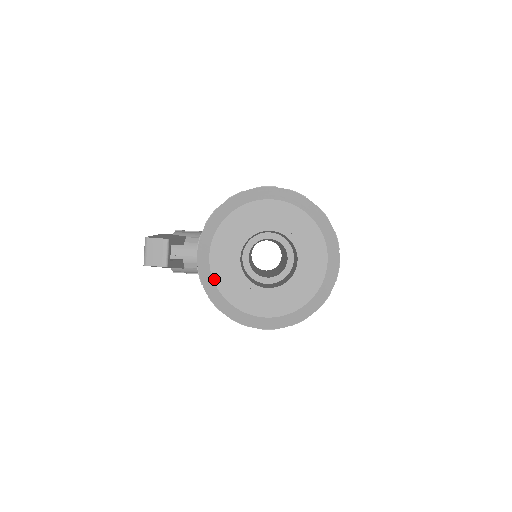
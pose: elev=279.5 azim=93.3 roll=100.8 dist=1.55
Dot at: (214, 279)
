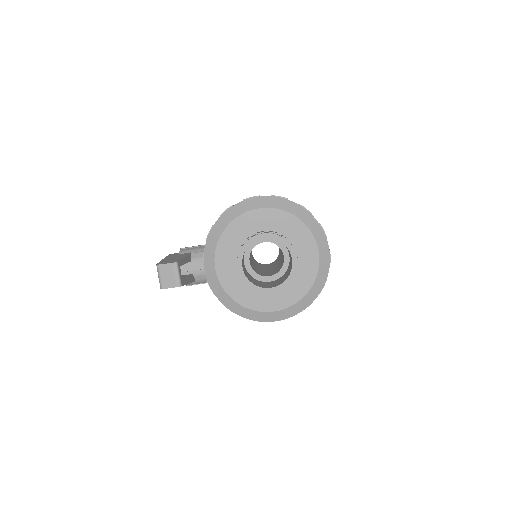
Dot at: (224, 288)
